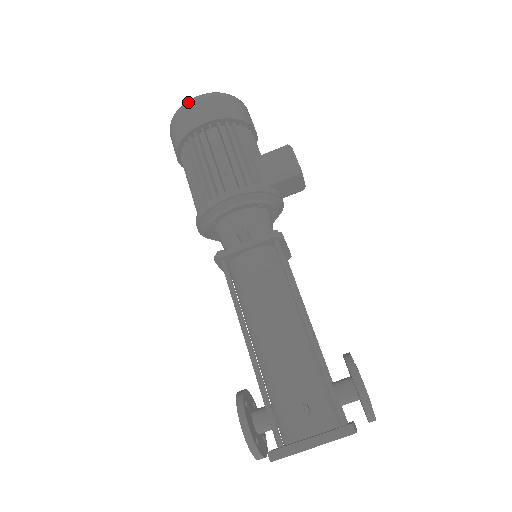
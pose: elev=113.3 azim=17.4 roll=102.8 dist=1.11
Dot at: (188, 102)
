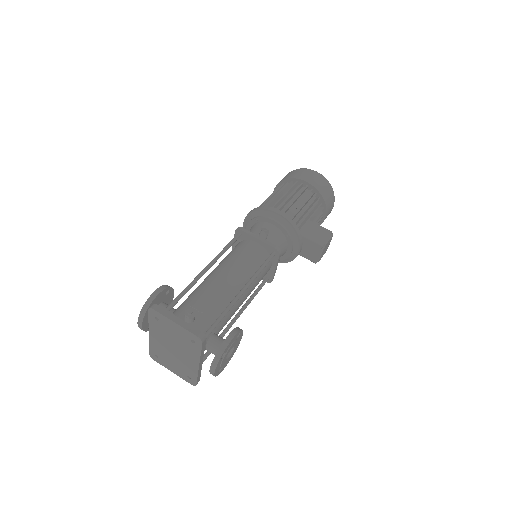
Dot at: (310, 169)
